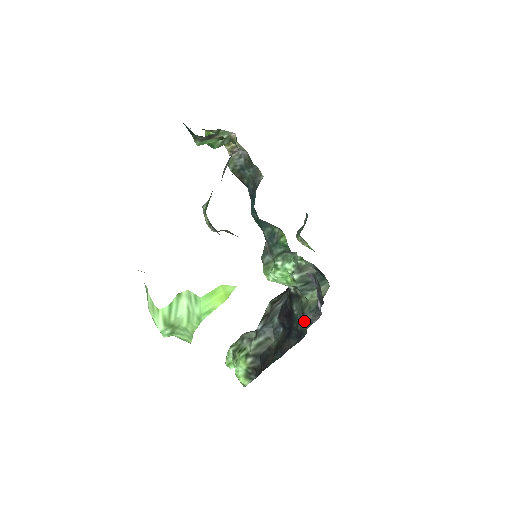
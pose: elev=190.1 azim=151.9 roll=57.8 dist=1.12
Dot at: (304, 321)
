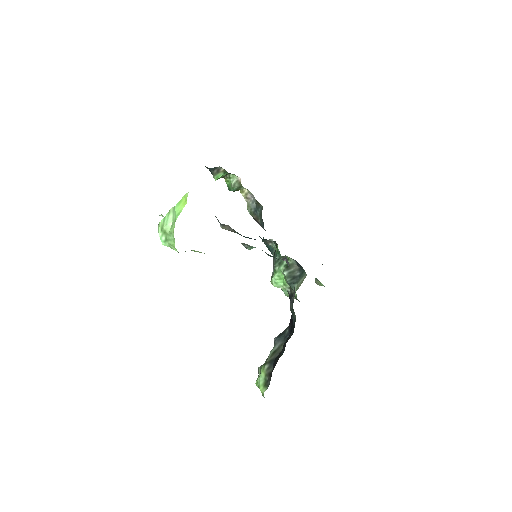
Dot at: (290, 305)
